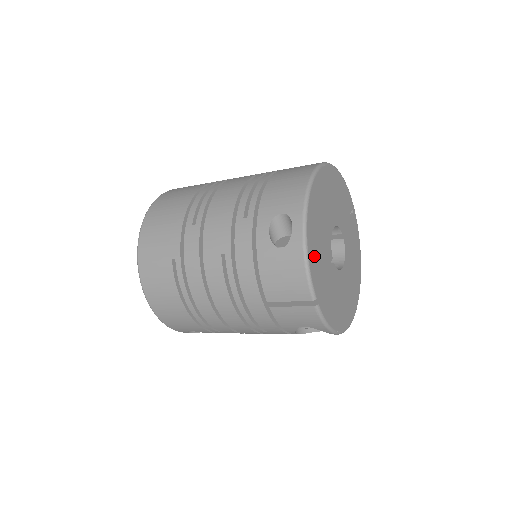
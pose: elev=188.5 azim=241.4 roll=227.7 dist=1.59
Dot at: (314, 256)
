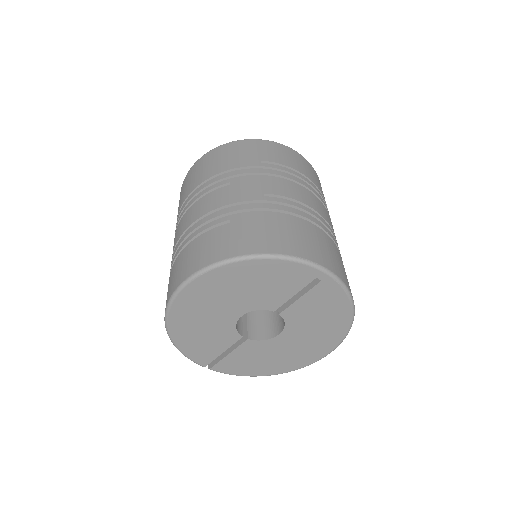
Dot at: (192, 346)
